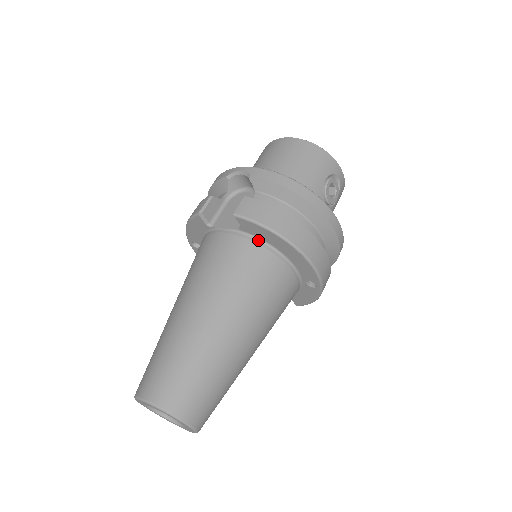
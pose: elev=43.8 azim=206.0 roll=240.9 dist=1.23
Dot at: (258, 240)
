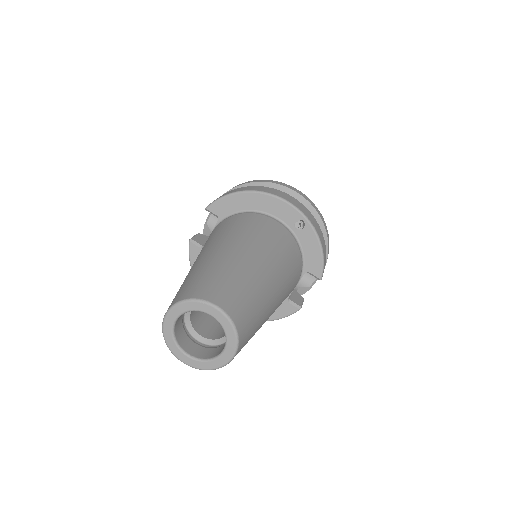
Dot at: (233, 215)
